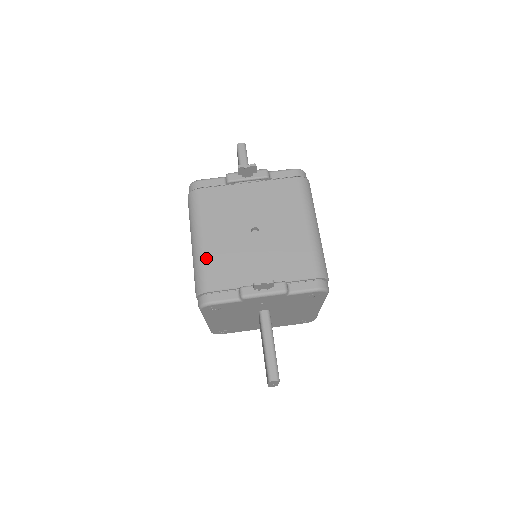
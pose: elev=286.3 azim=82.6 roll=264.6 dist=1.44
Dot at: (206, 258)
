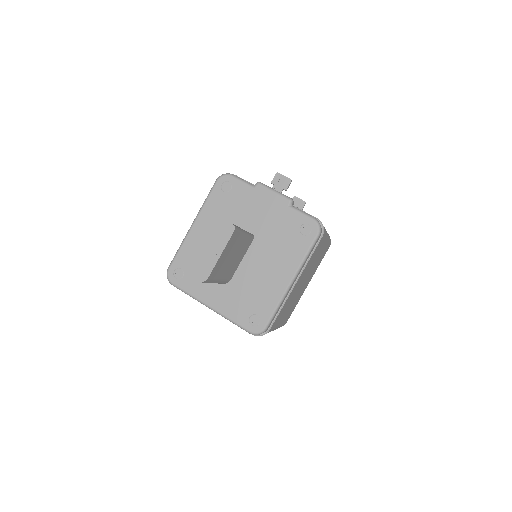
Dot at: occluded
